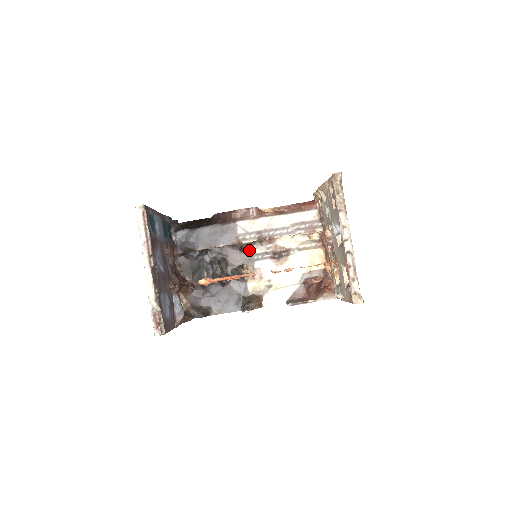
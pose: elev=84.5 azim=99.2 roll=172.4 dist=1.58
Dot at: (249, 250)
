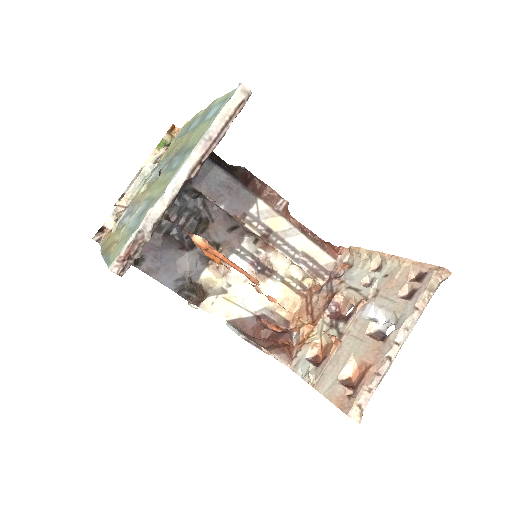
Dot at: (239, 236)
